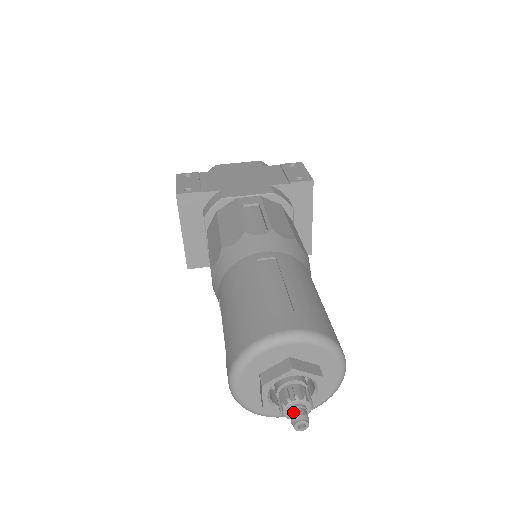
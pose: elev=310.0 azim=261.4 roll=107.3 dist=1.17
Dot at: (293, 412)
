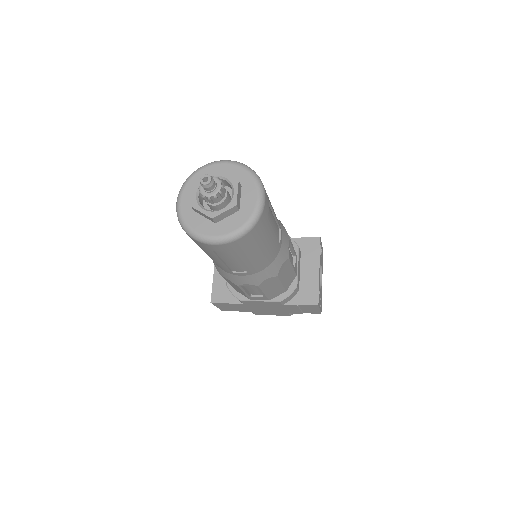
Dot at: (205, 179)
